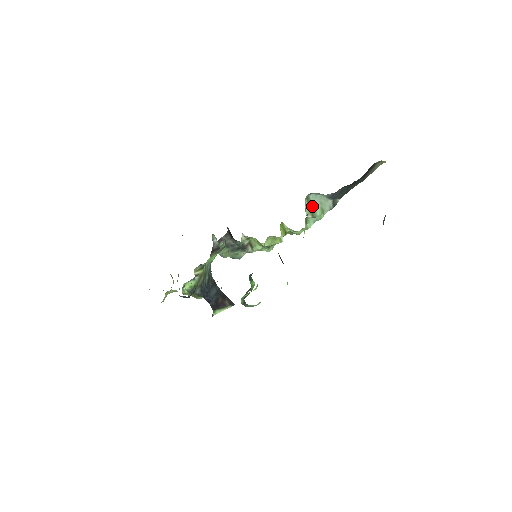
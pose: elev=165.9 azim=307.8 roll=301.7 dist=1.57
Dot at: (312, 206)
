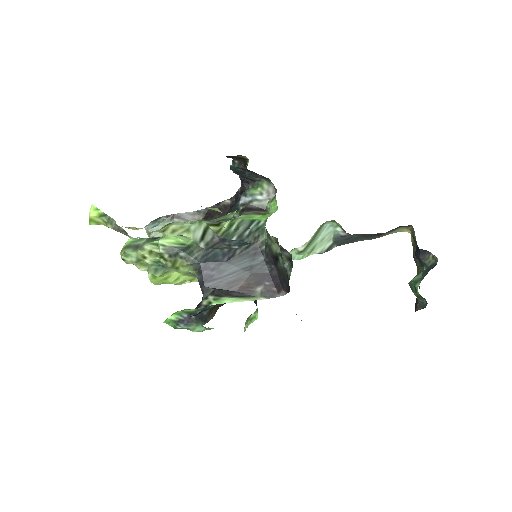
Dot at: (315, 237)
